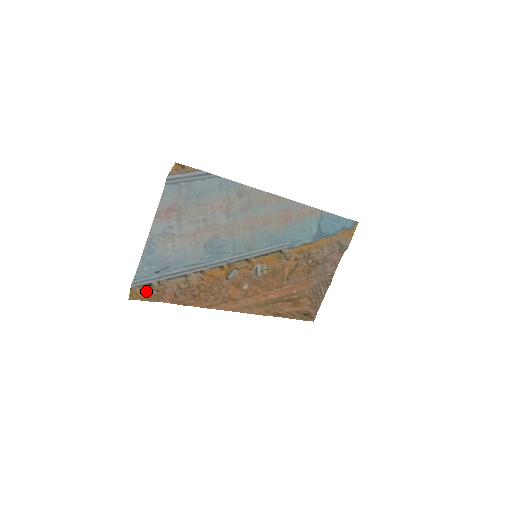
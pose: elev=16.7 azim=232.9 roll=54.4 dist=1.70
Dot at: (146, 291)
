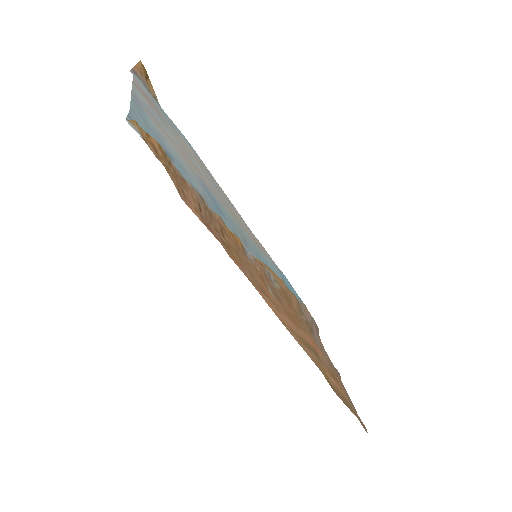
Dot at: (158, 146)
